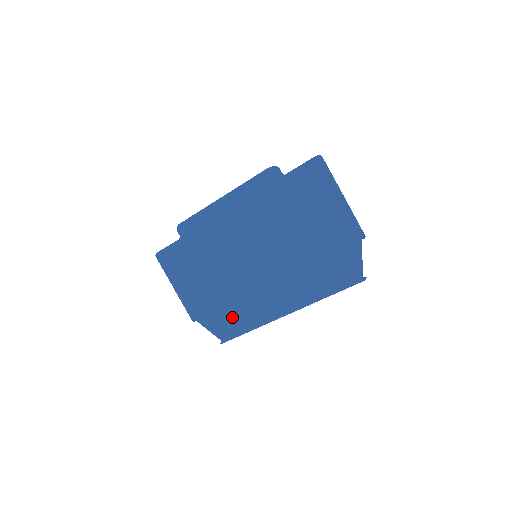
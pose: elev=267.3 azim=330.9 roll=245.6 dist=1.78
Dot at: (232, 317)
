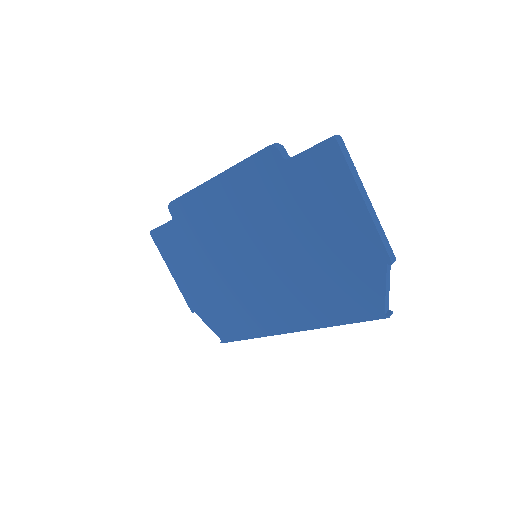
Dot at: (231, 319)
